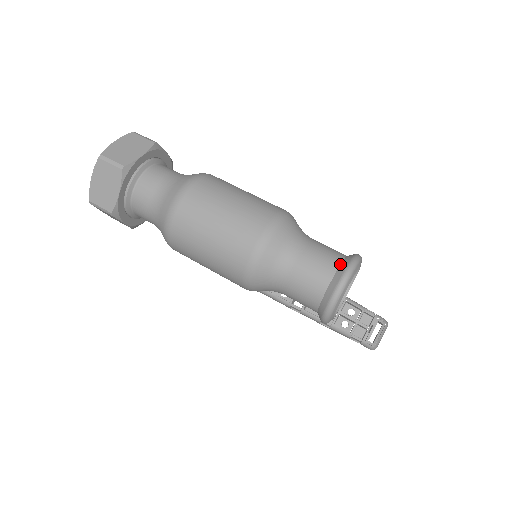
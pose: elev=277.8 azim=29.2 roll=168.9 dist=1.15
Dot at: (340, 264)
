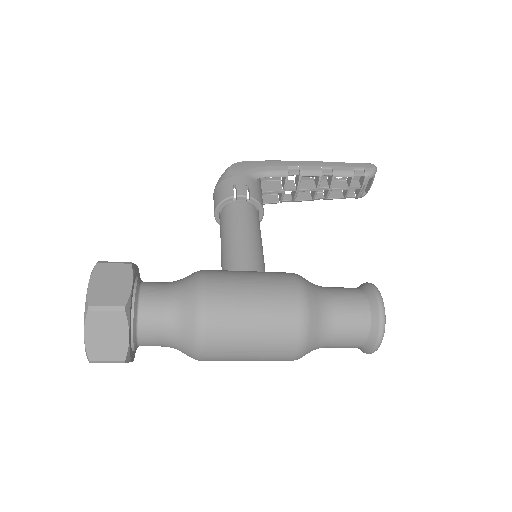
Dot at: (369, 331)
